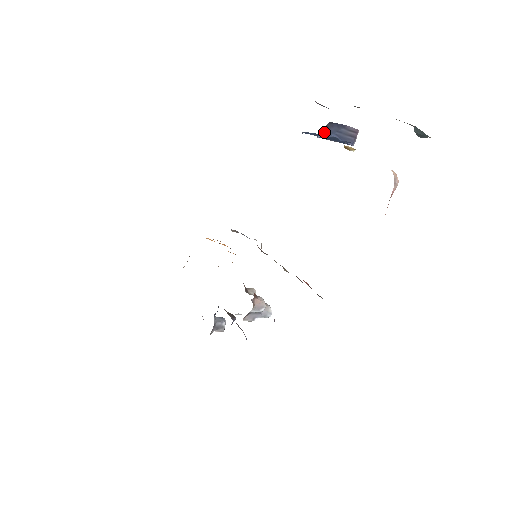
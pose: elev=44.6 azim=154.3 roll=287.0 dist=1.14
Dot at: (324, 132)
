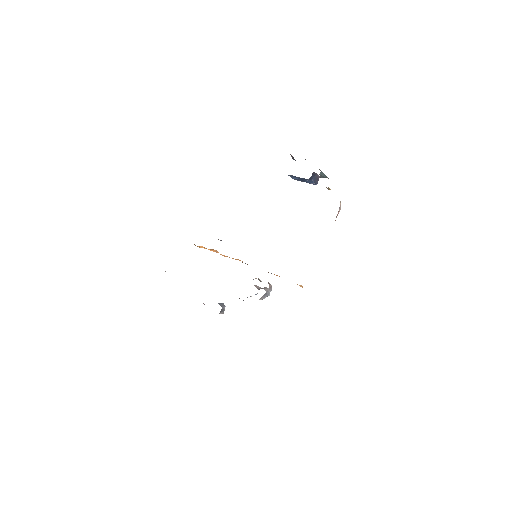
Dot at: (311, 178)
